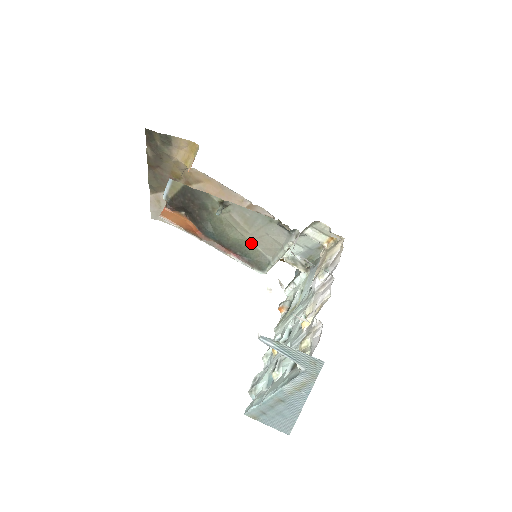
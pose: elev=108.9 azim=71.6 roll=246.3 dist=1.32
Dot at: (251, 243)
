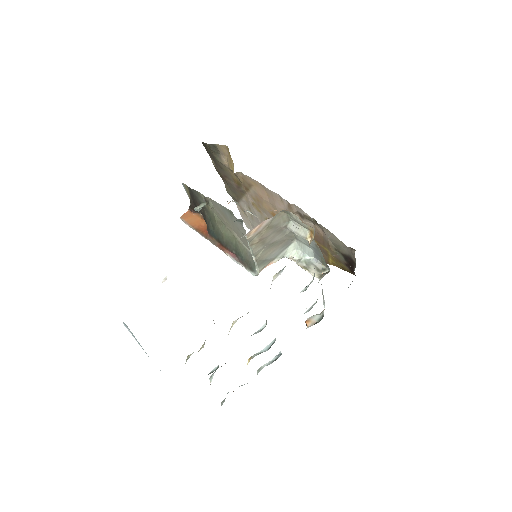
Dot at: (238, 240)
